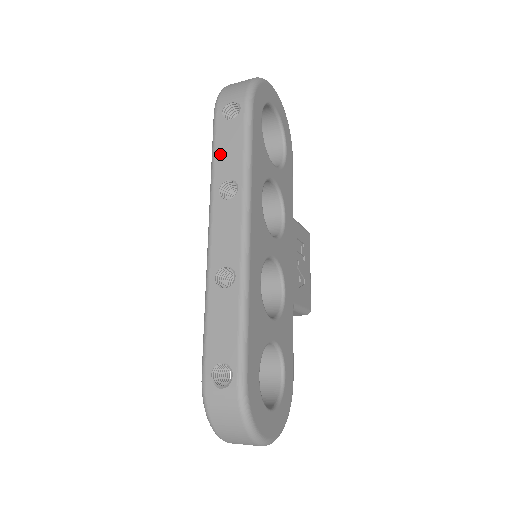
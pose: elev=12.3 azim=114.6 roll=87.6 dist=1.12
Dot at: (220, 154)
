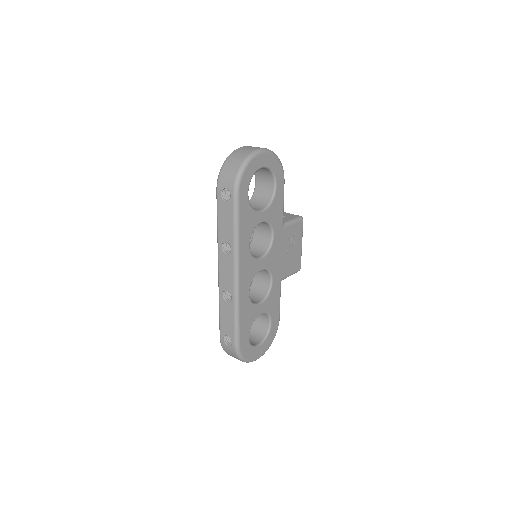
Dot at: (221, 223)
